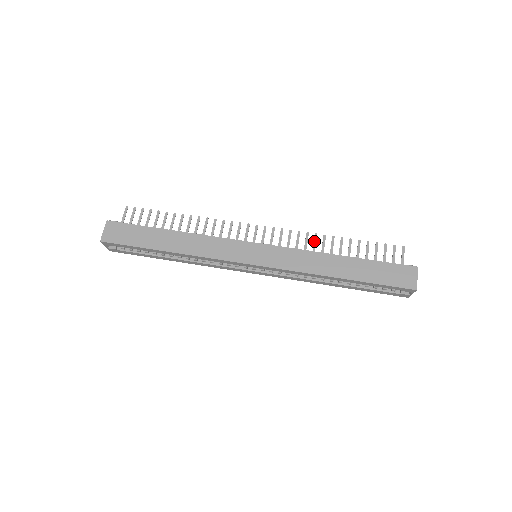
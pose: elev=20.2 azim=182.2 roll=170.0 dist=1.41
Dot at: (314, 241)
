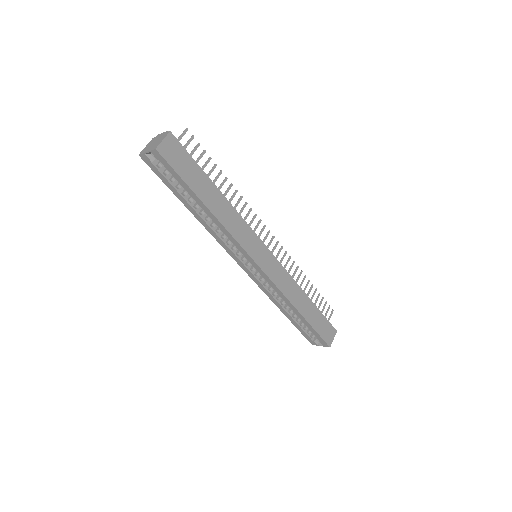
Dot at: (295, 271)
